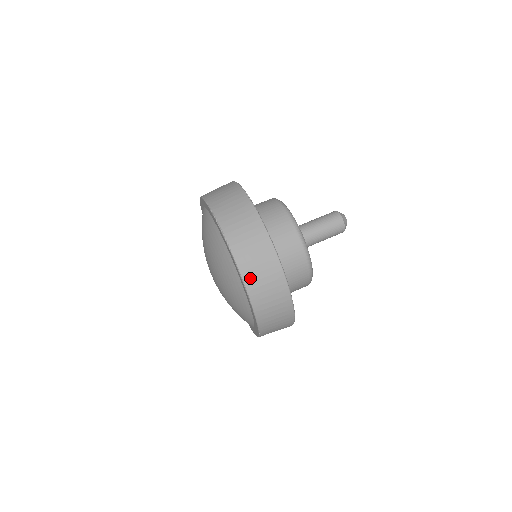
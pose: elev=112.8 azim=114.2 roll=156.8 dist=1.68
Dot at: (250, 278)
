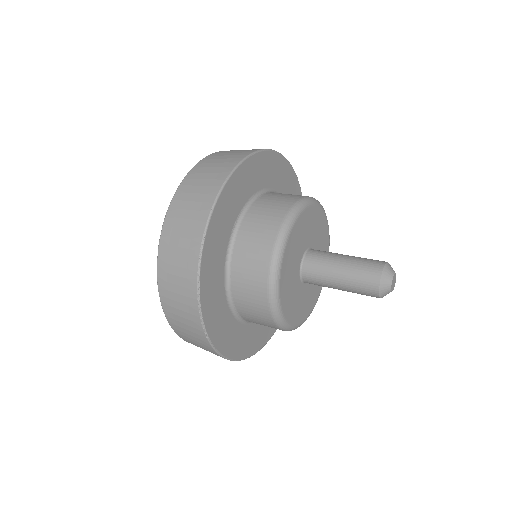
Dot at: occluded
